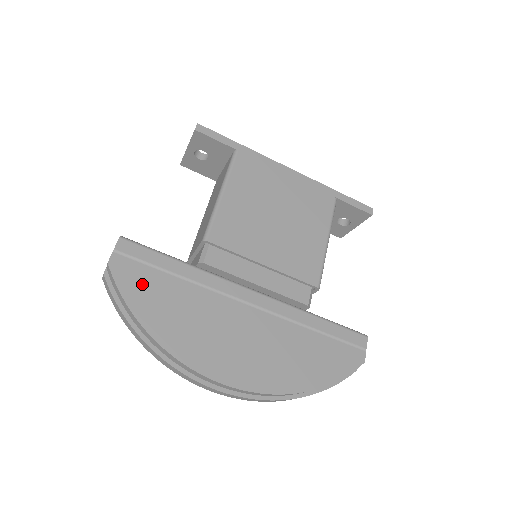
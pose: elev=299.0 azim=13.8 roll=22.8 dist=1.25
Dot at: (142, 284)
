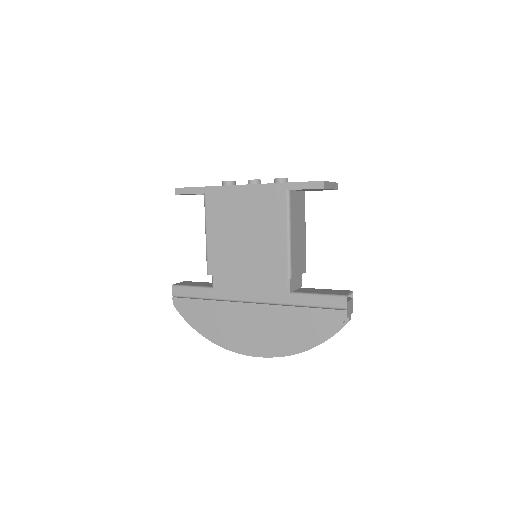
Dot at: (192, 310)
